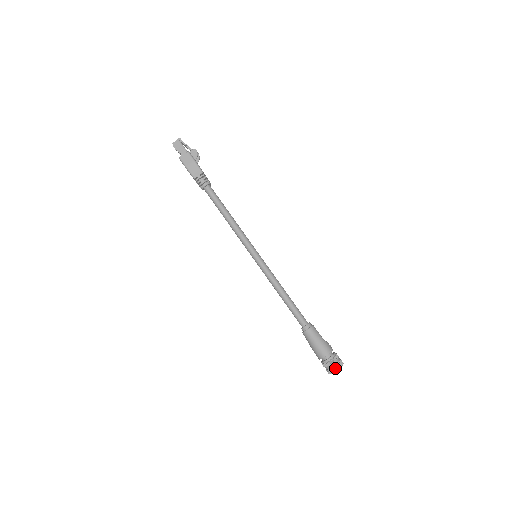
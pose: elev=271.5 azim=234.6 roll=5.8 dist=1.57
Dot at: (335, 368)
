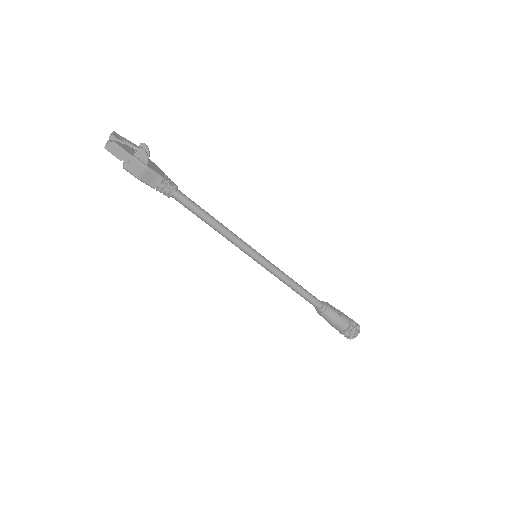
Dot at: (353, 337)
